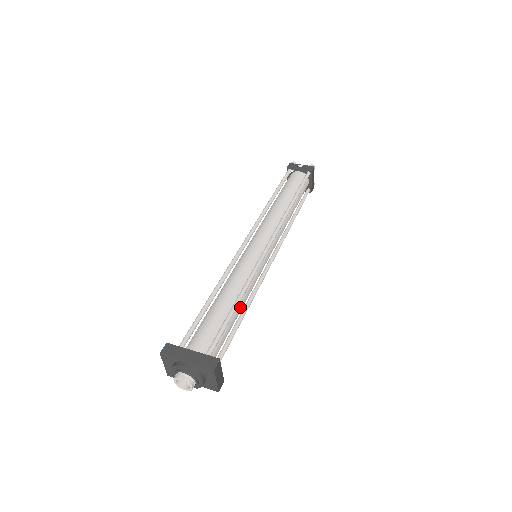
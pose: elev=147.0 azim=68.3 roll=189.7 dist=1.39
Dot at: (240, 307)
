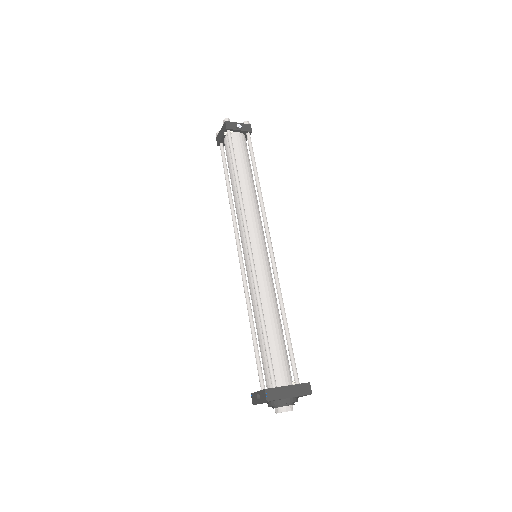
Dot at: occluded
